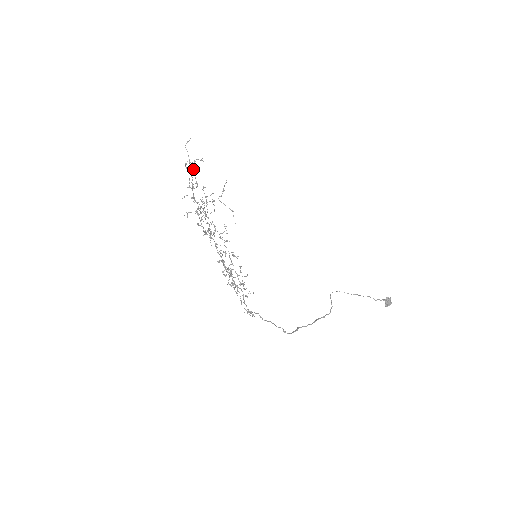
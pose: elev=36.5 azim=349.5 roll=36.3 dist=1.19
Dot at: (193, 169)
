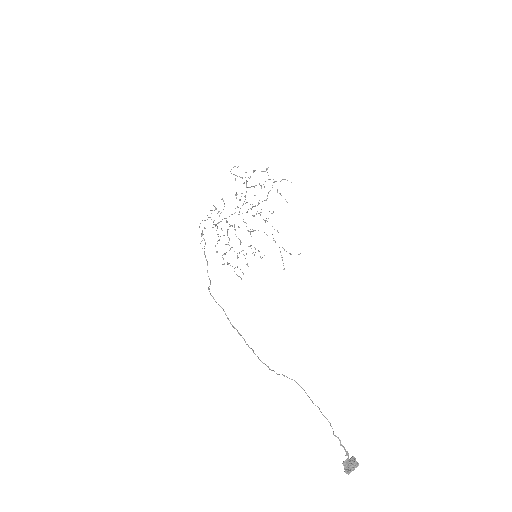
Dot at: occluded
